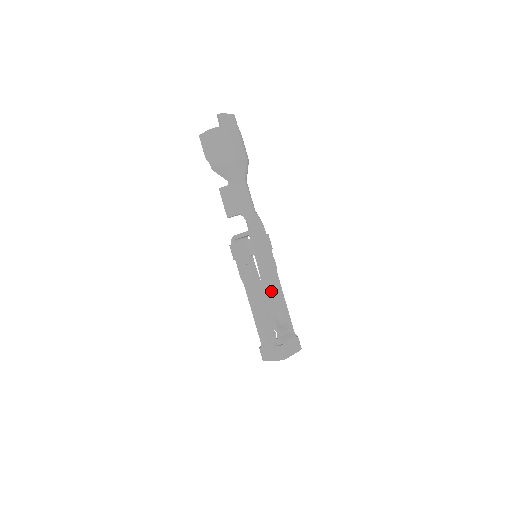
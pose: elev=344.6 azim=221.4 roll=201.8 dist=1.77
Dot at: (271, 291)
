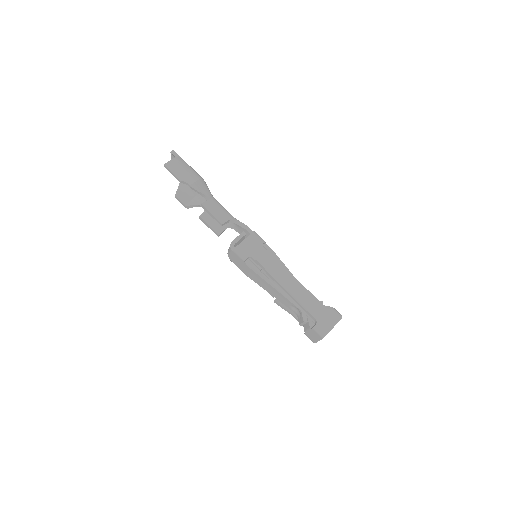
Dot at: occluded
